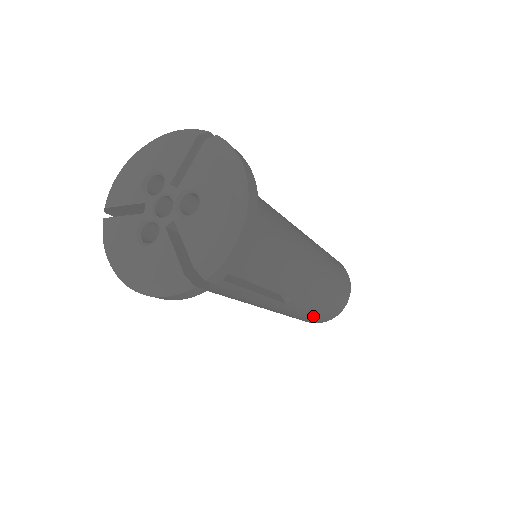
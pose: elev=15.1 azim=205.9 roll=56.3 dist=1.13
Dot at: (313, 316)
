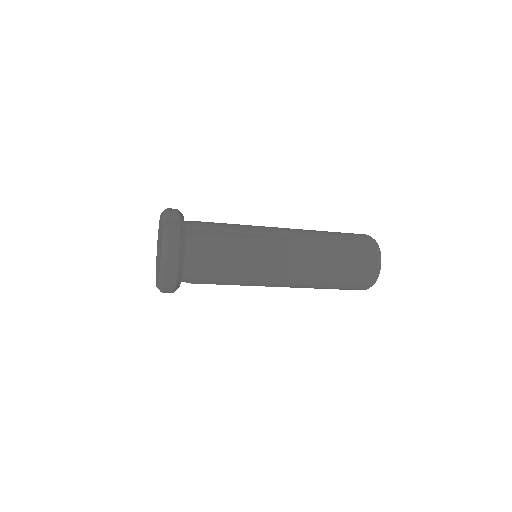
Dot at: occluded
